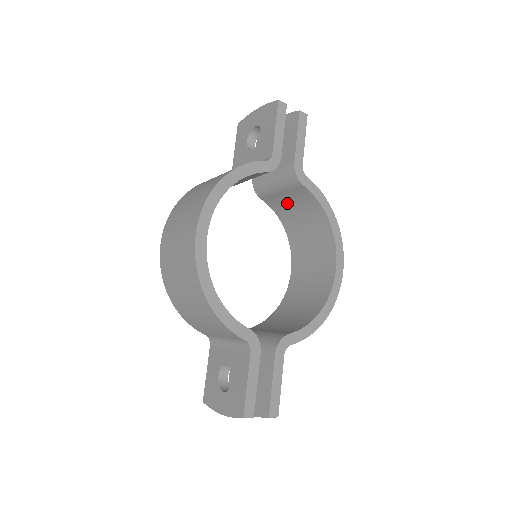
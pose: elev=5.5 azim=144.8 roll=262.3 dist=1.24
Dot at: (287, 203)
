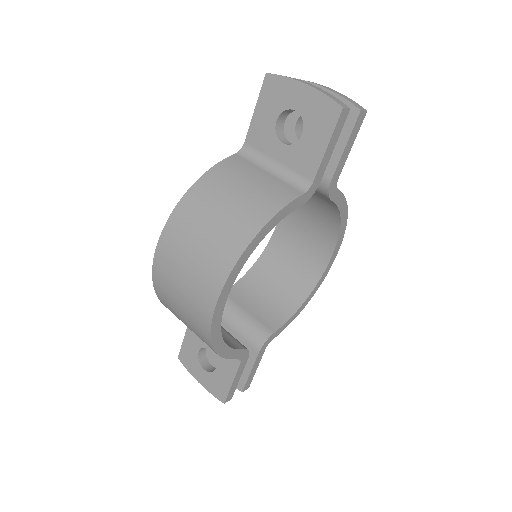
Dot at: occluded
